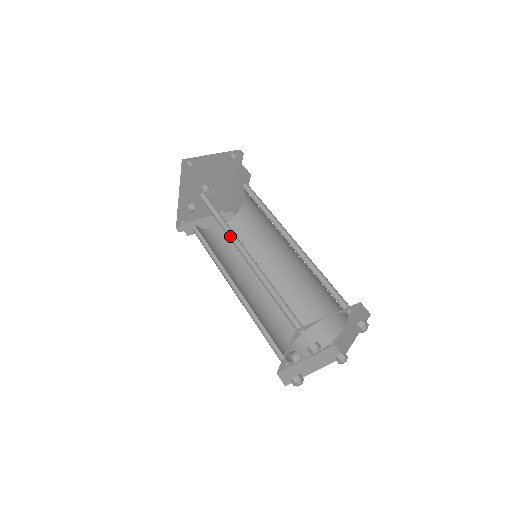
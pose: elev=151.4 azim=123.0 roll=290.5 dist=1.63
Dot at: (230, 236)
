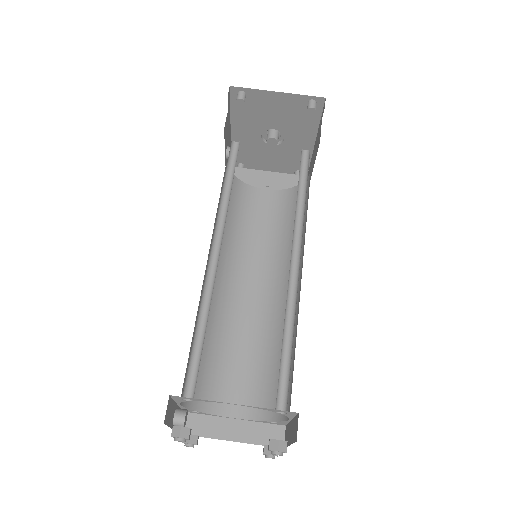
Dot at: (222, 217)
